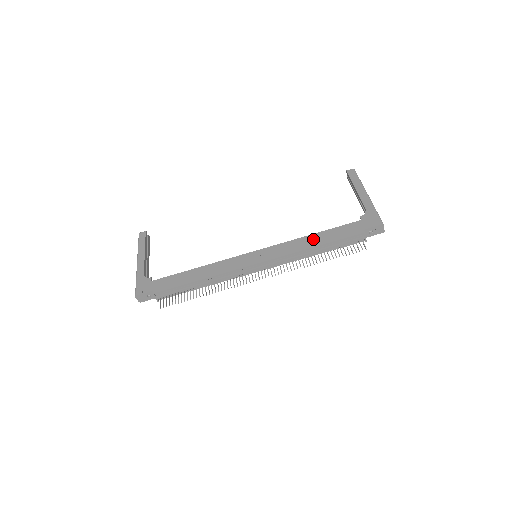
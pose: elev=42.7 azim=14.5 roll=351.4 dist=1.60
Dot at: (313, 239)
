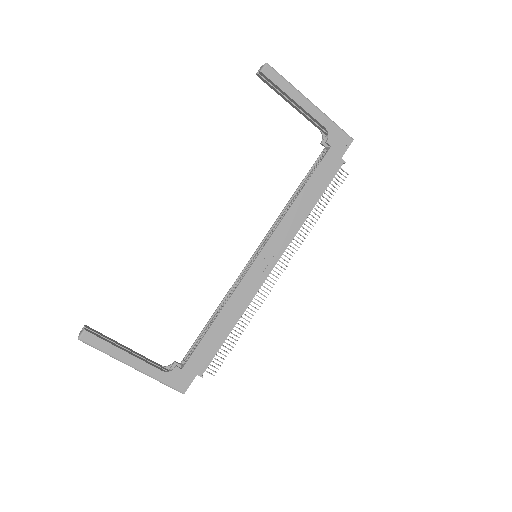
Dot at: (304, 202)
